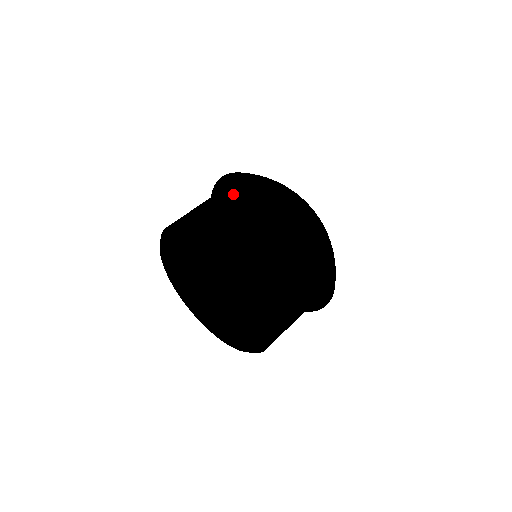
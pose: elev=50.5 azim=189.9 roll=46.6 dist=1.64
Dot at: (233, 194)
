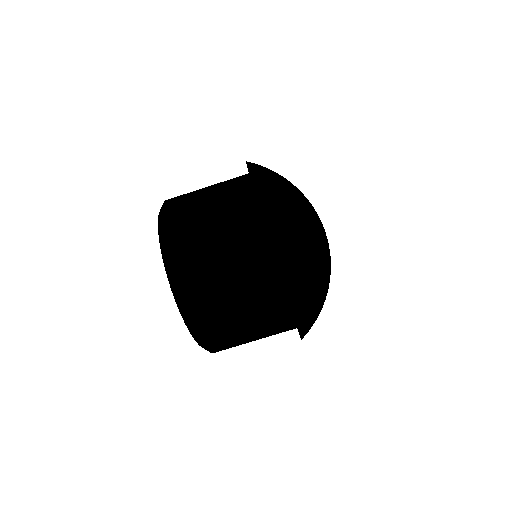
Dot at: (228, 195)
